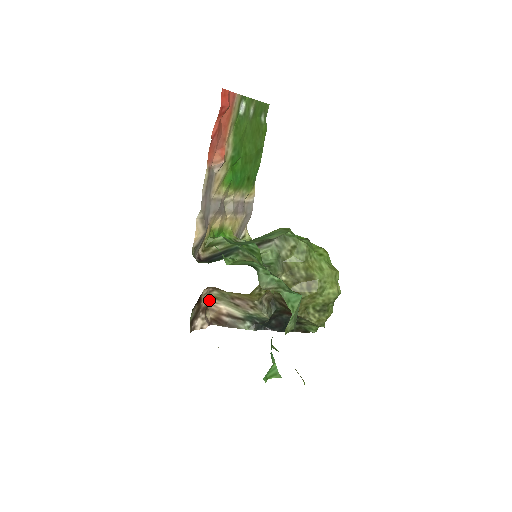
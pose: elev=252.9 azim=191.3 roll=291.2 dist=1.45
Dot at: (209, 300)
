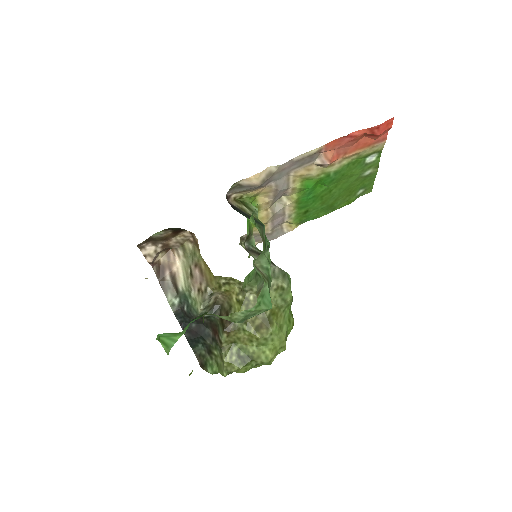
Dot at: (178, 245)
